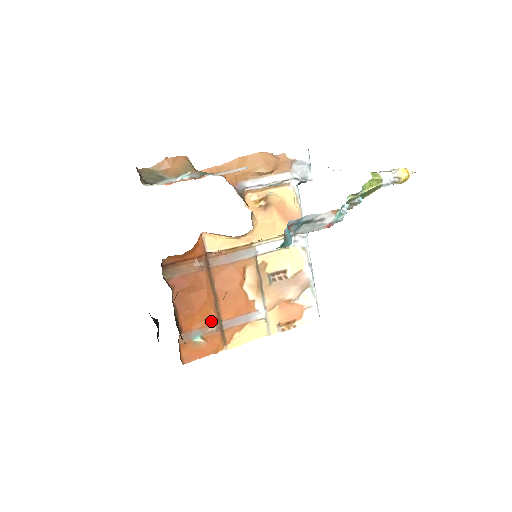
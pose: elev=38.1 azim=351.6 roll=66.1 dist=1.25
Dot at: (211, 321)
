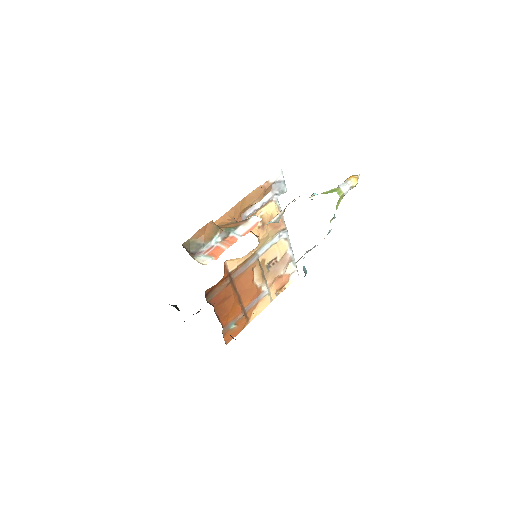
Dot at: (239, 312)
